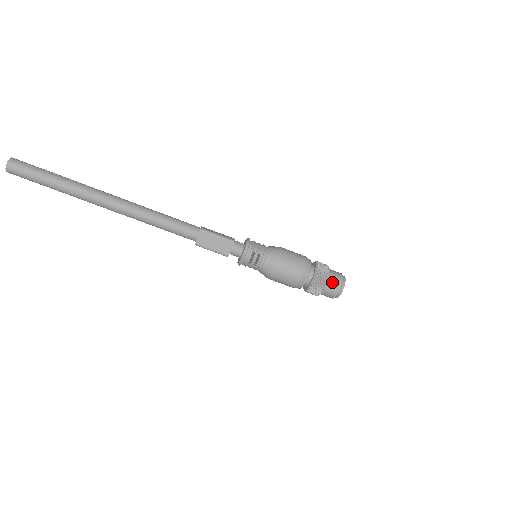
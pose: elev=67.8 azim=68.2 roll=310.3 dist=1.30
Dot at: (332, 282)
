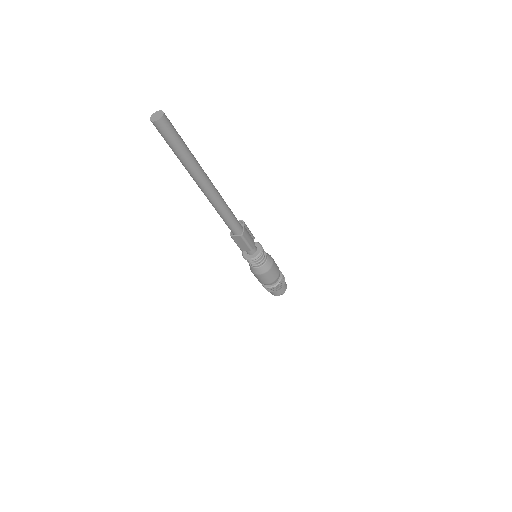
Dot at: (277, 292)
